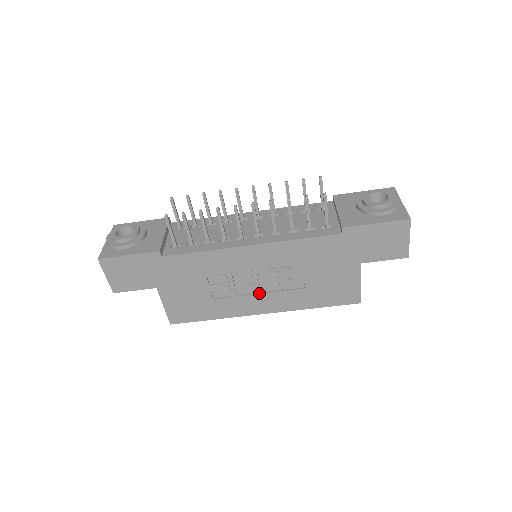
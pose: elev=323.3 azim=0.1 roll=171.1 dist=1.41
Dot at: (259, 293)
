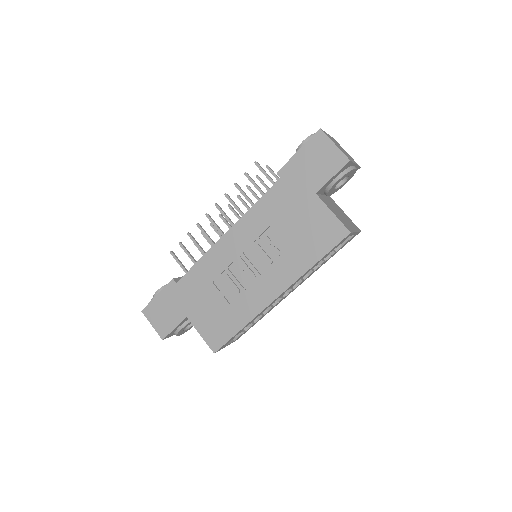
Dot at: (259, 276)
